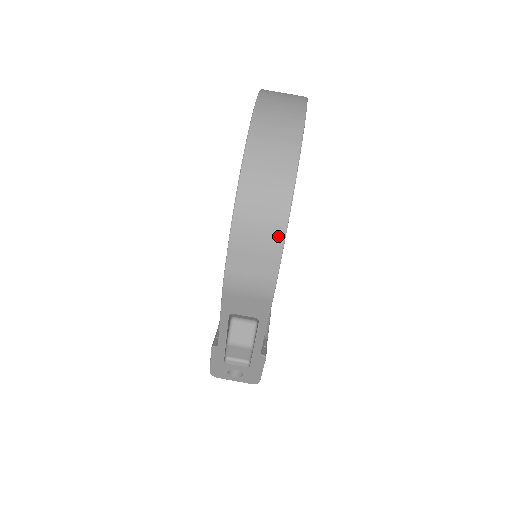
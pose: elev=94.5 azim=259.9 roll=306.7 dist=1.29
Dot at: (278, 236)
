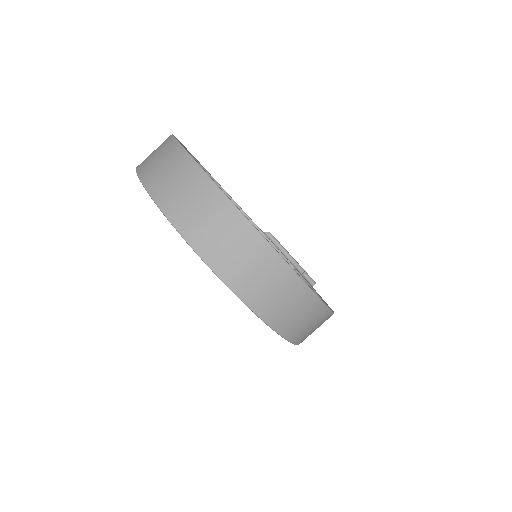
Dot at: (328, 316)
